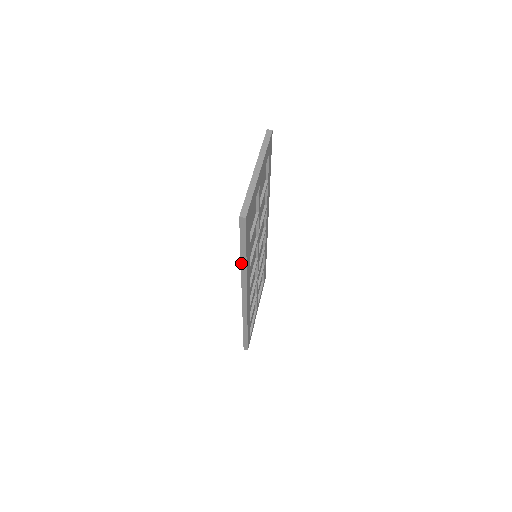
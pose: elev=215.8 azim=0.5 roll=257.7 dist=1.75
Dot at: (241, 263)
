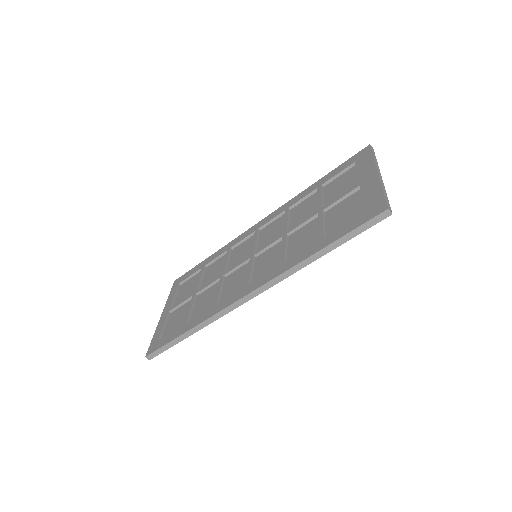
Dot at: (311, 256)
